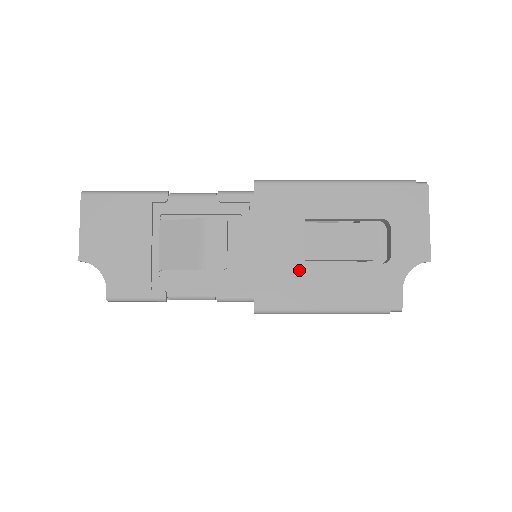
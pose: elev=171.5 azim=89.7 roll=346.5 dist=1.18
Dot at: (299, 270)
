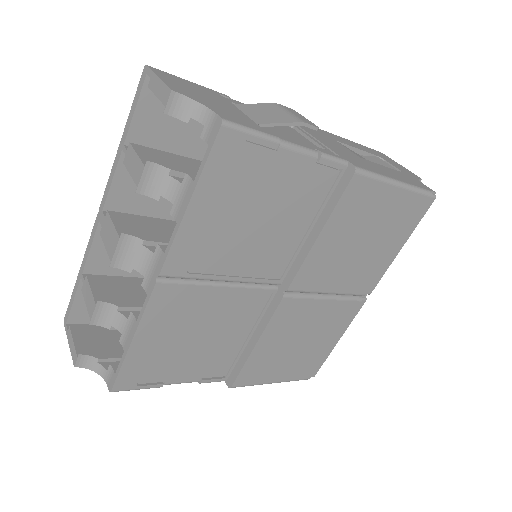
Dot at: (360, 159)
